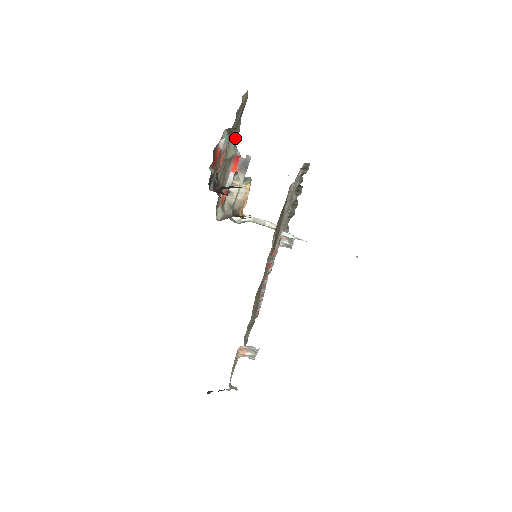
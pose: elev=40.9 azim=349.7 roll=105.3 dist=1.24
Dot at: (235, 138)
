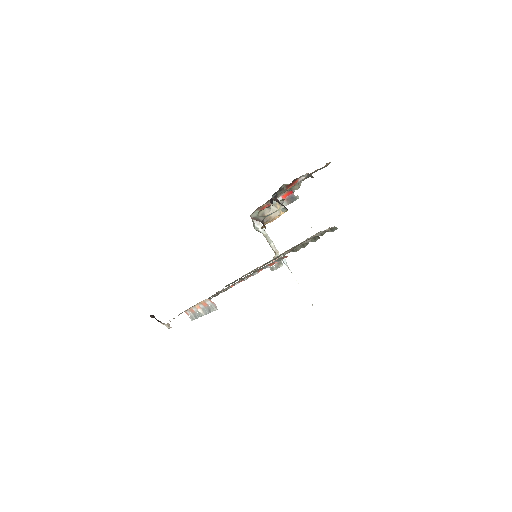
Dot at: occluded
